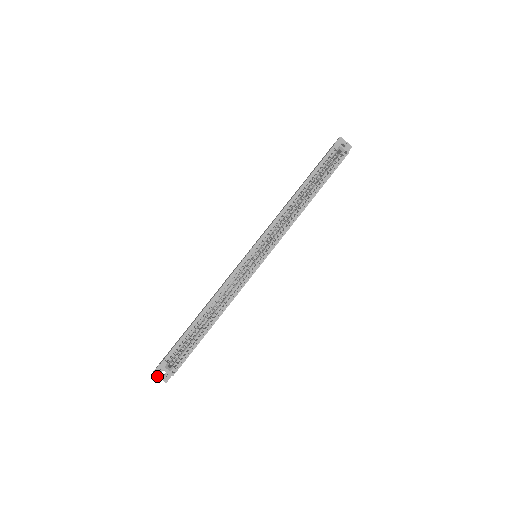
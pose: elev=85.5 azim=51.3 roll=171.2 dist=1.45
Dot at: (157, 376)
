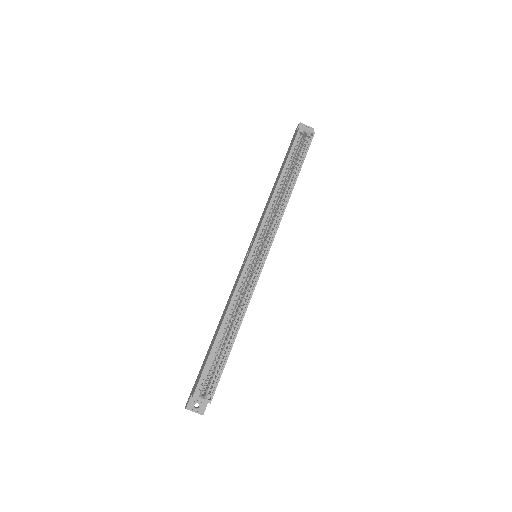
Dot at: occluded
